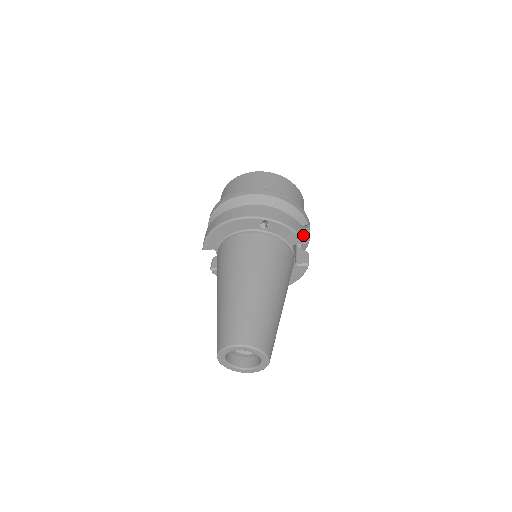
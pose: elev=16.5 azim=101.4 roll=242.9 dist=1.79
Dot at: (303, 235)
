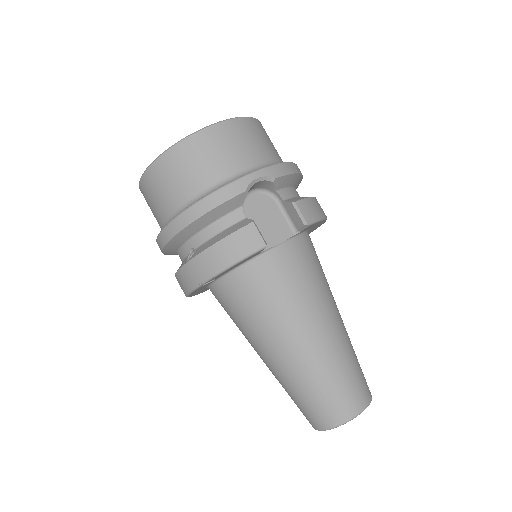
Dot at: (251, 244)
